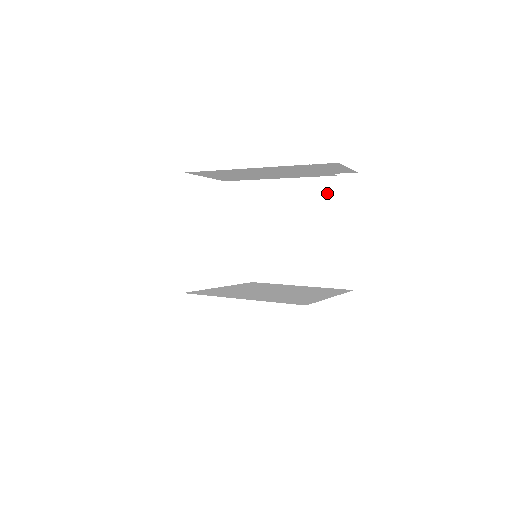
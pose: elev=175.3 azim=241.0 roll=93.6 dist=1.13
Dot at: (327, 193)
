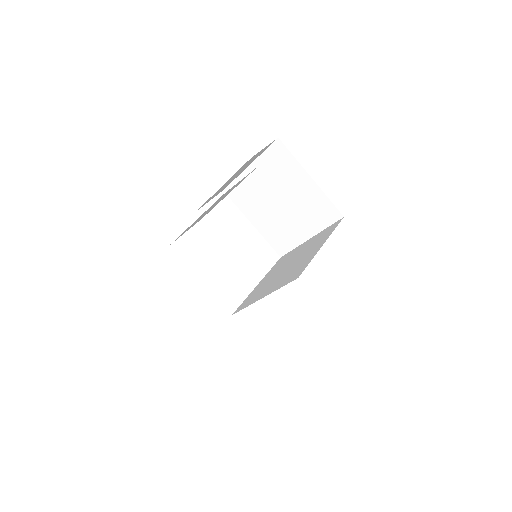
Dot at: (272, 166)
